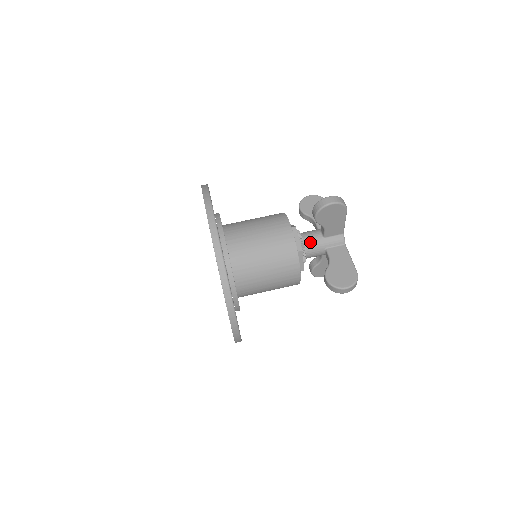
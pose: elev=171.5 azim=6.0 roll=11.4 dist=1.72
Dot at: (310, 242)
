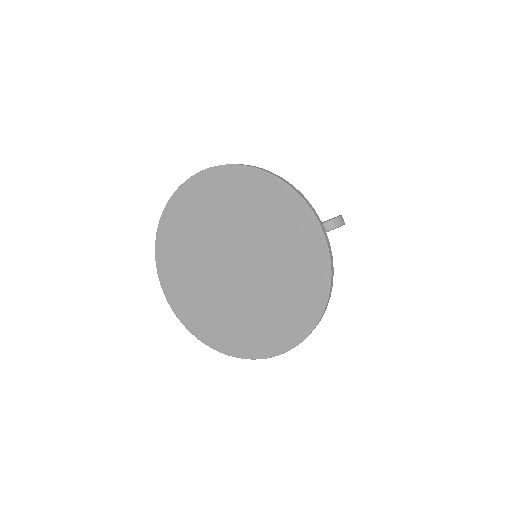
Dot at: occluded
